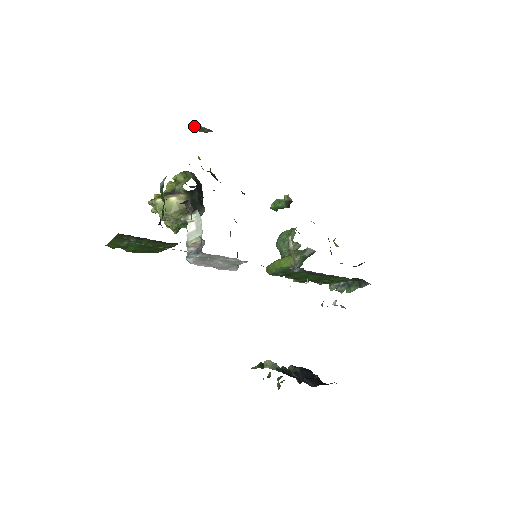
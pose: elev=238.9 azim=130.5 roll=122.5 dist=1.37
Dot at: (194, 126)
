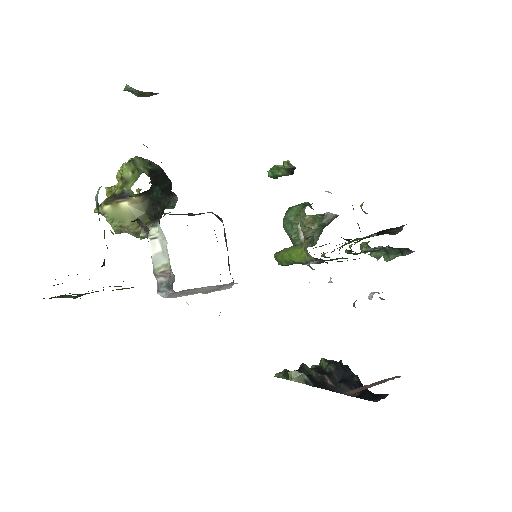
Dot at: (128, 91)
